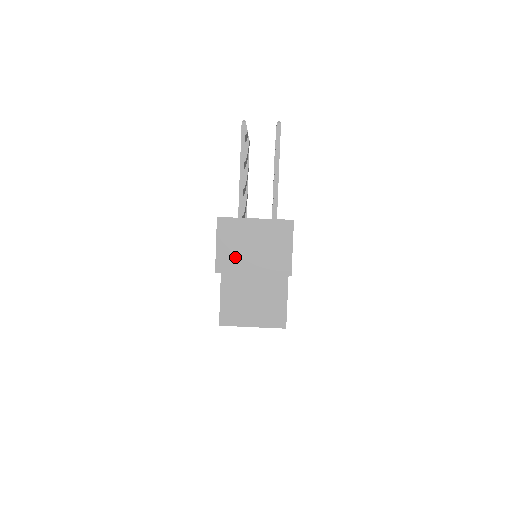
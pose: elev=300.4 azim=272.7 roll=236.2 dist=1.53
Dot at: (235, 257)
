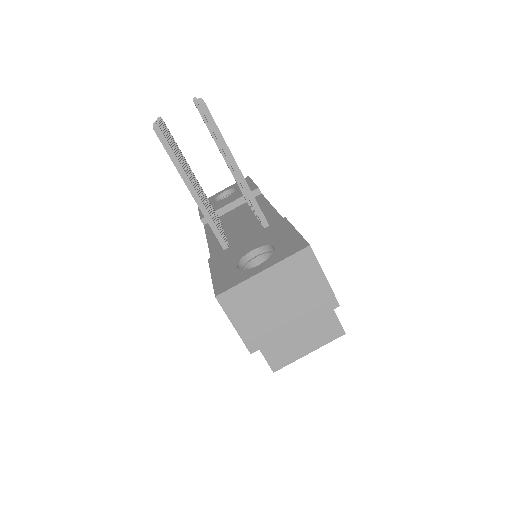
Dot at: (264, 325)
